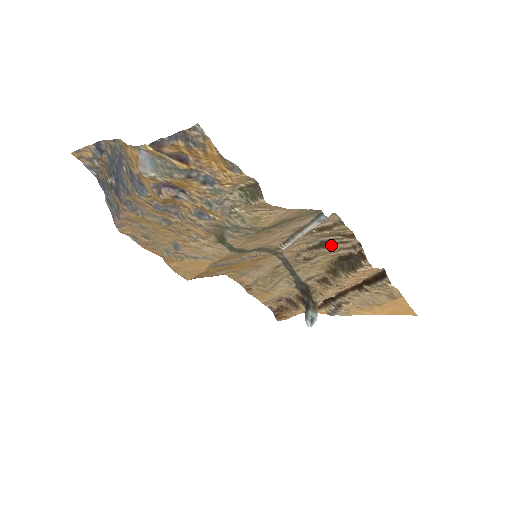
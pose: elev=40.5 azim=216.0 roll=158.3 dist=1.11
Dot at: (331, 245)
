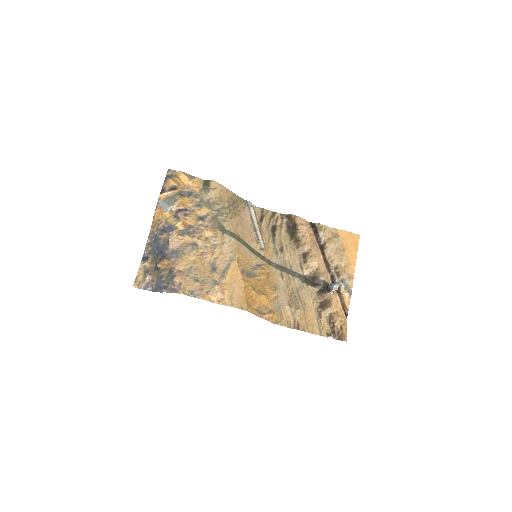
Dot at: (275, 227)
